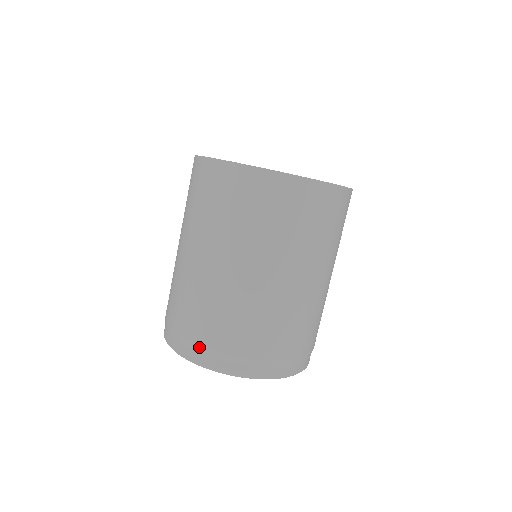
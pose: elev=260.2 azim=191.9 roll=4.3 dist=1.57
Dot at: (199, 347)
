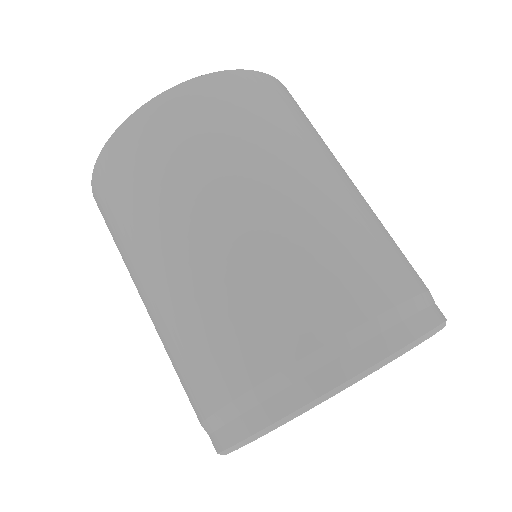
Dot at: (220, 414)
